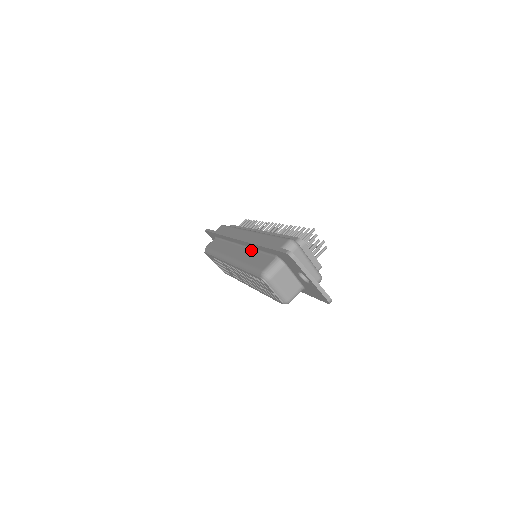
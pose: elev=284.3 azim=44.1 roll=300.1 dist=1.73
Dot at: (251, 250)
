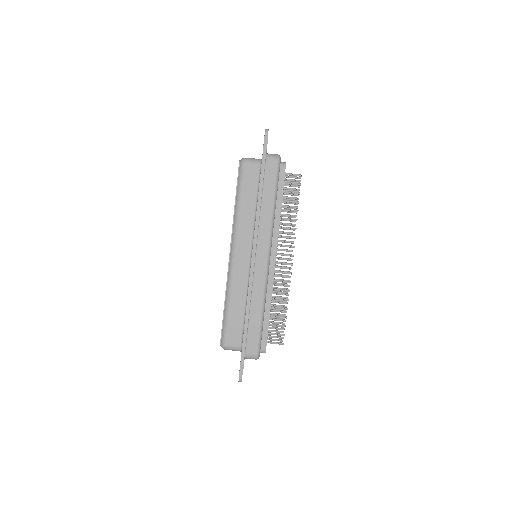
Dot at: (246, 292)
